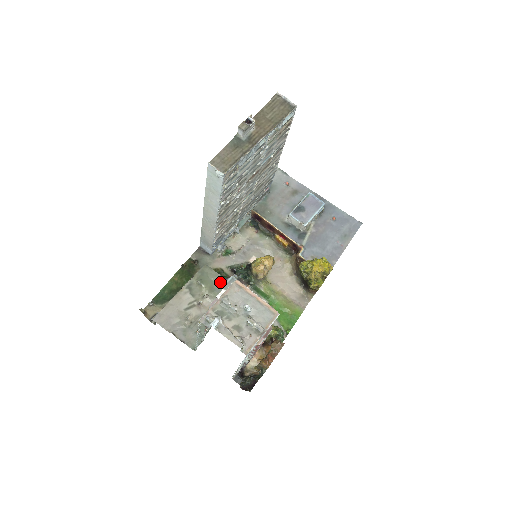
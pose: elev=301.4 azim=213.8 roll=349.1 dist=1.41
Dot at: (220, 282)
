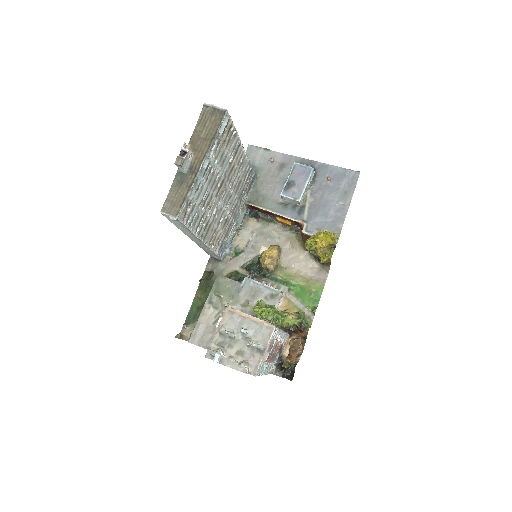
Dot at: (236, 287)
